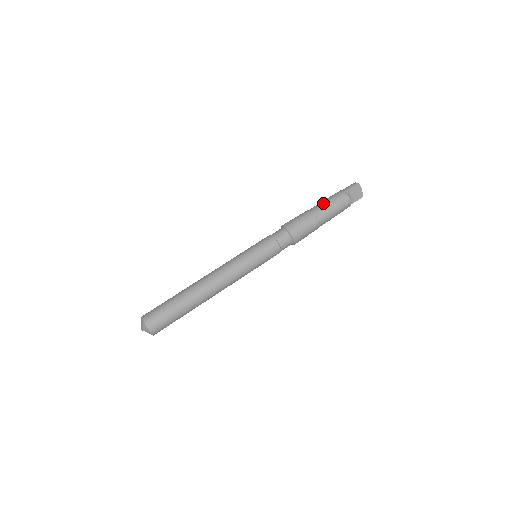
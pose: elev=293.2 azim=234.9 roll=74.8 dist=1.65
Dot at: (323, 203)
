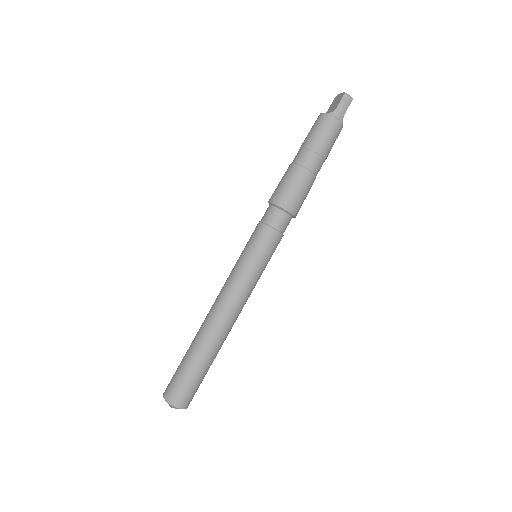
Dot at: (322, 153)
